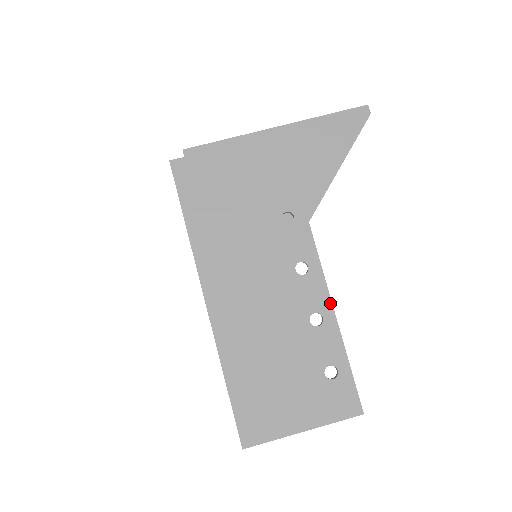
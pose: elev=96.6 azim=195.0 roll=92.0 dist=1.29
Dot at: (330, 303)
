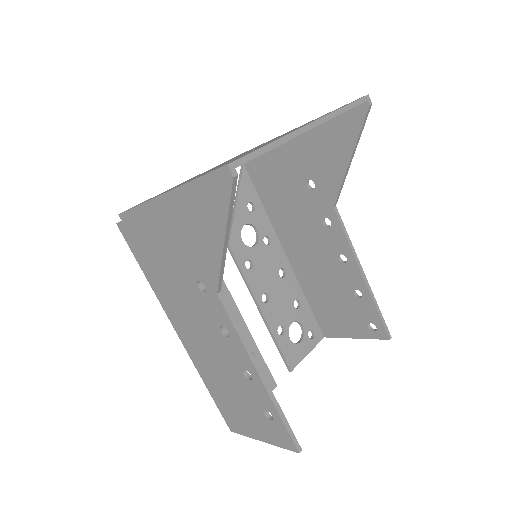
Dot at: (253, 366)
